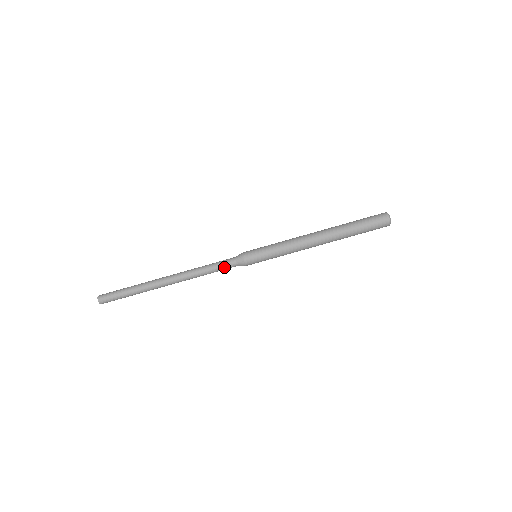
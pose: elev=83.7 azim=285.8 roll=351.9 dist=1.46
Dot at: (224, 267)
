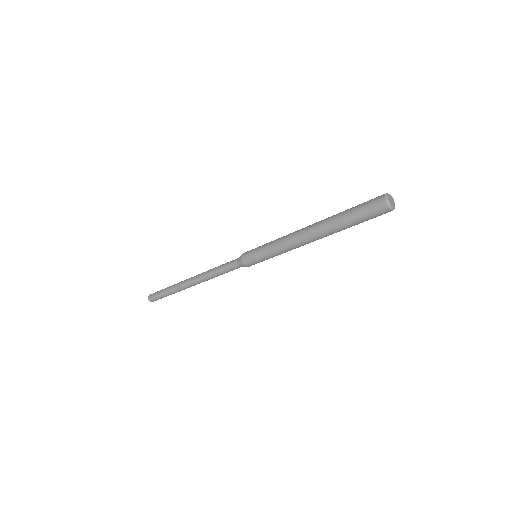
Dot at: (232, 270)
